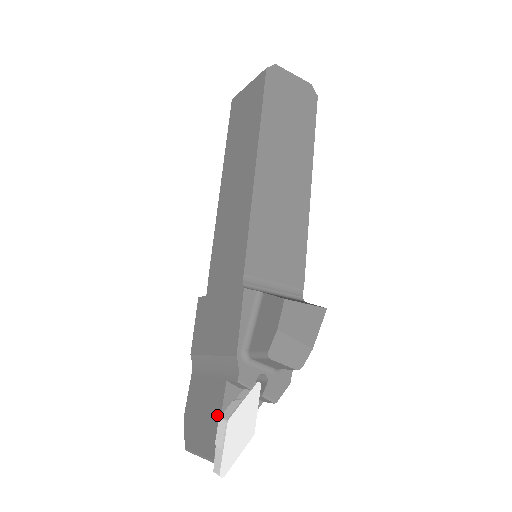
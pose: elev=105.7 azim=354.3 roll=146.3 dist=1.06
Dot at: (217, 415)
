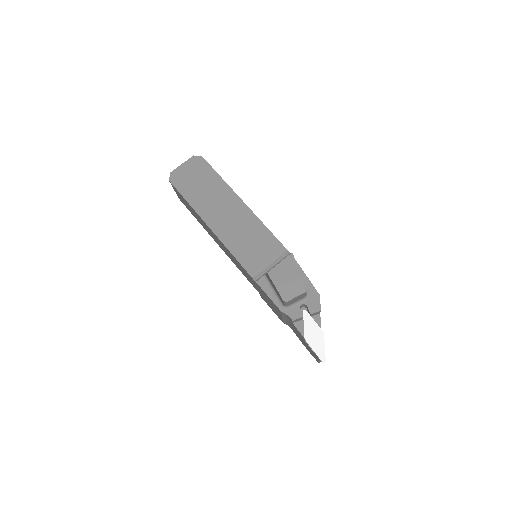
Dot at: occluded
